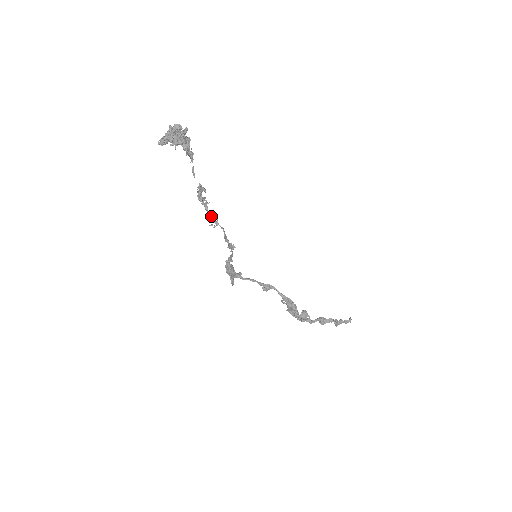
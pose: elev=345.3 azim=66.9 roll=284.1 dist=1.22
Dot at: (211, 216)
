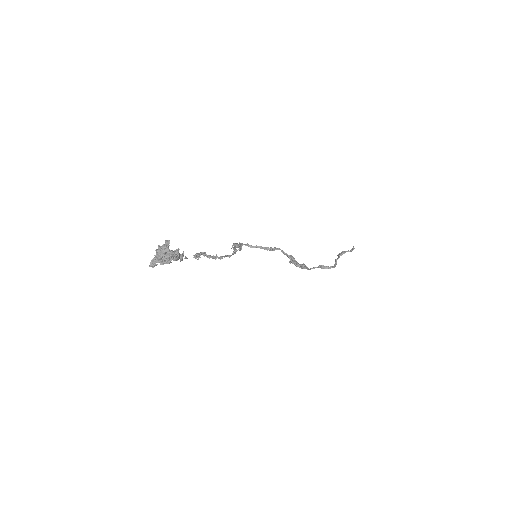
Dot at: (210, 256)
